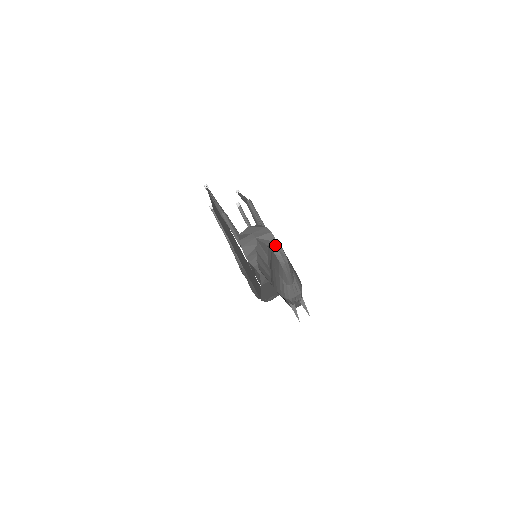
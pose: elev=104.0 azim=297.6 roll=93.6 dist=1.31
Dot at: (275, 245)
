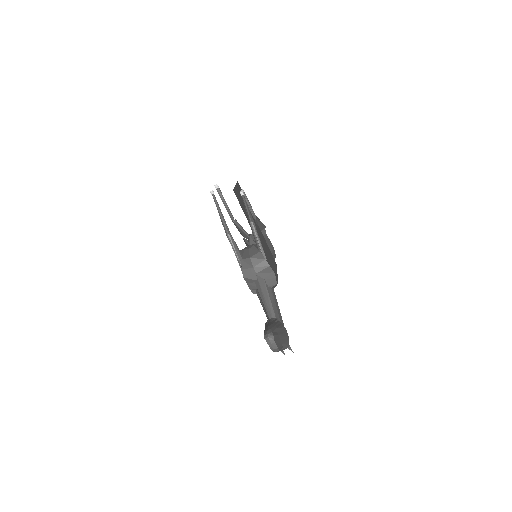
Dot at: (270, 341)
